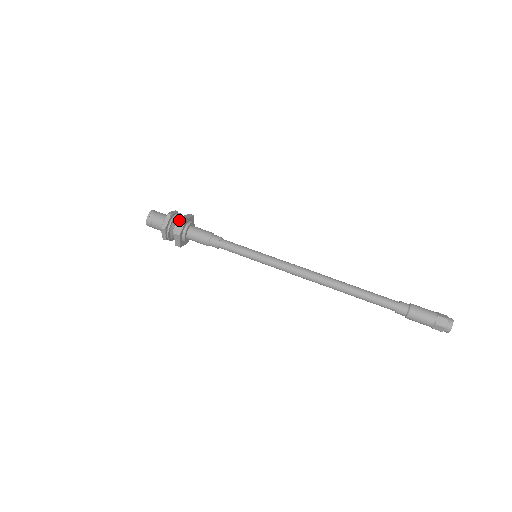
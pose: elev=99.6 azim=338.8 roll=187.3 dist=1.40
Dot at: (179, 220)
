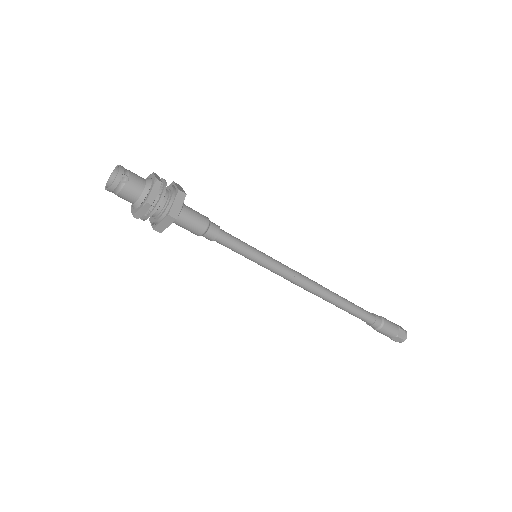
Dot at: (172, 193)
